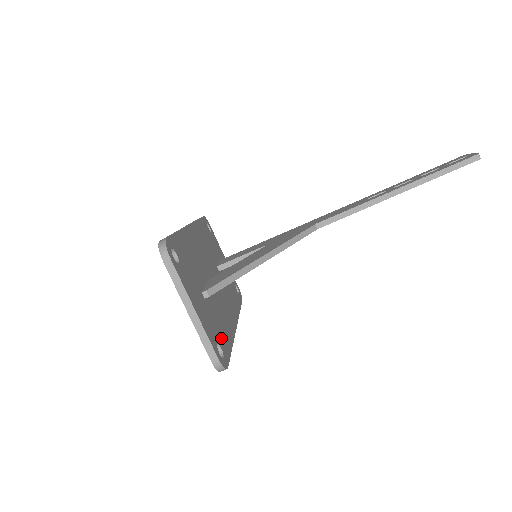
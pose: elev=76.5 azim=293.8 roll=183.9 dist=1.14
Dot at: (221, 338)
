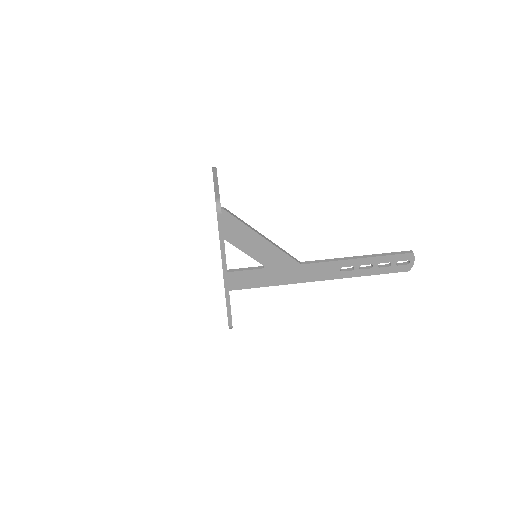
Dot at: occluded
